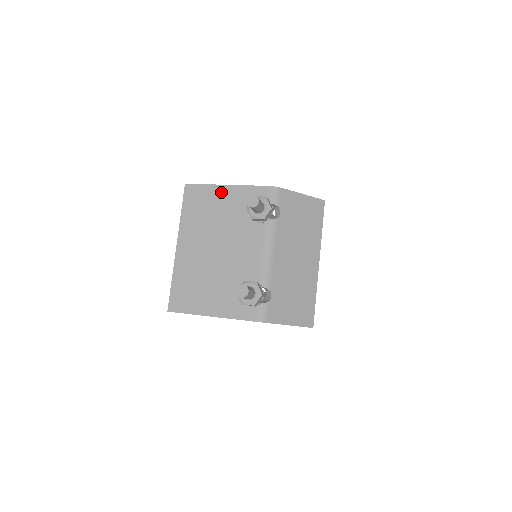
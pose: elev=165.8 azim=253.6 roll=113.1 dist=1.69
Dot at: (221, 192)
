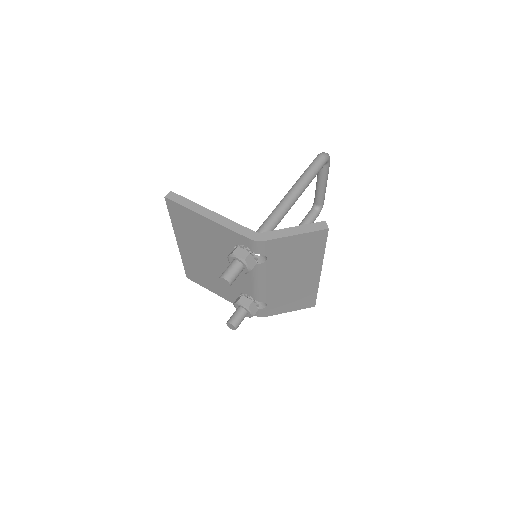
Dot at: (202, 221)
